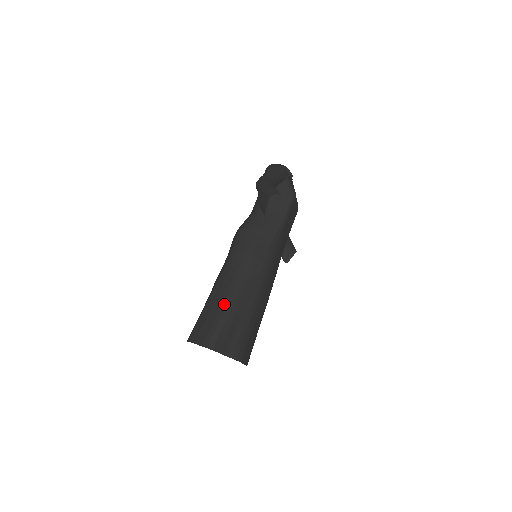
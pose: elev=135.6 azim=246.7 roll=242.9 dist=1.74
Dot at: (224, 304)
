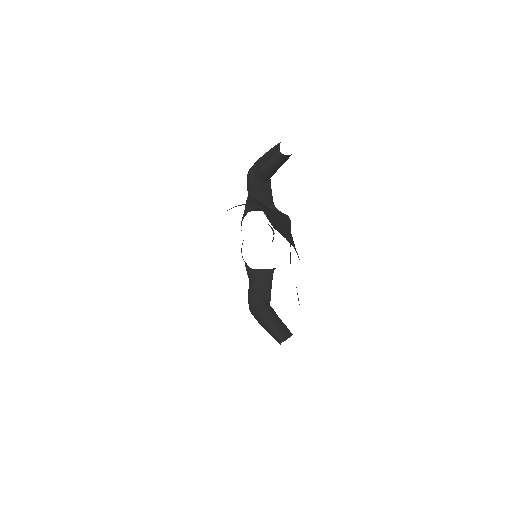
Dot at: occluded
